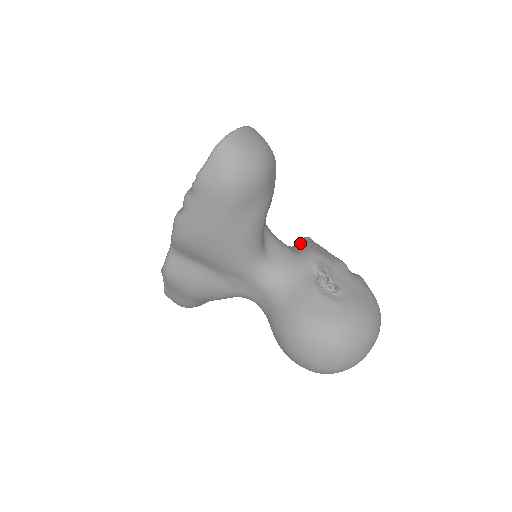
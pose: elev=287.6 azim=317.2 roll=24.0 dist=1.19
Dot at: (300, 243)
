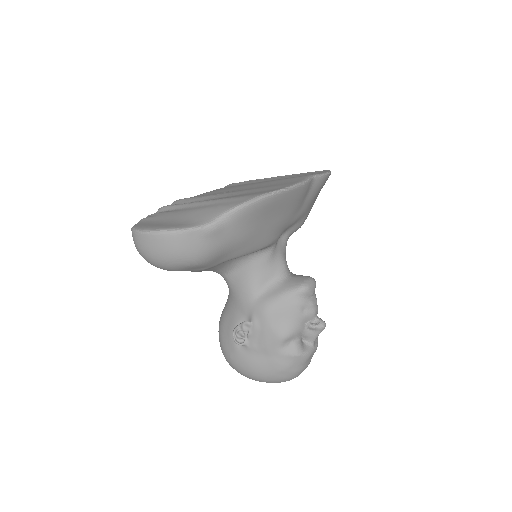
Dot at: (283, 287)
